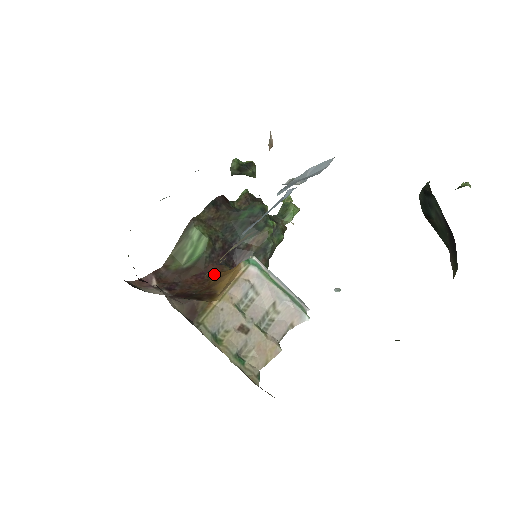
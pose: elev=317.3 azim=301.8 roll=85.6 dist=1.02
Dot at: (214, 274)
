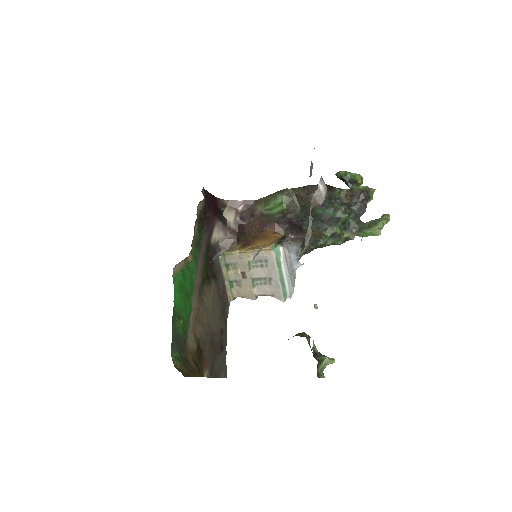
Dot at: (270, 231)
